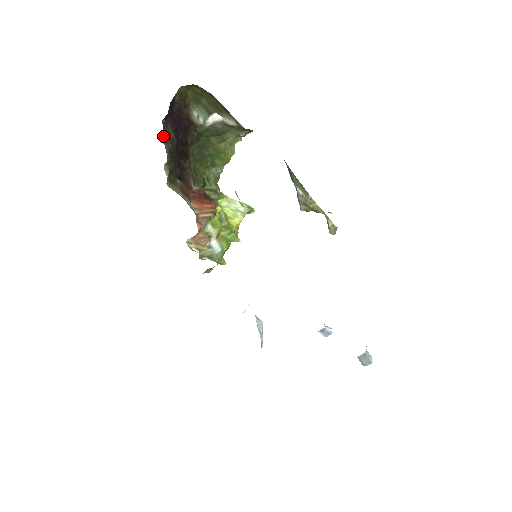
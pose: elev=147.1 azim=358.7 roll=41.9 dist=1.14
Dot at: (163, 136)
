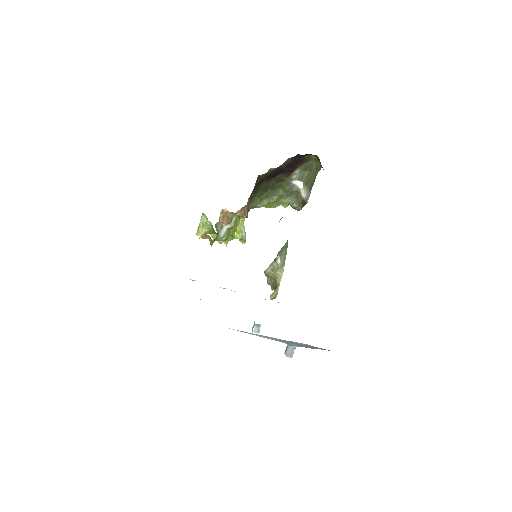
Dot at: (289, 159)
